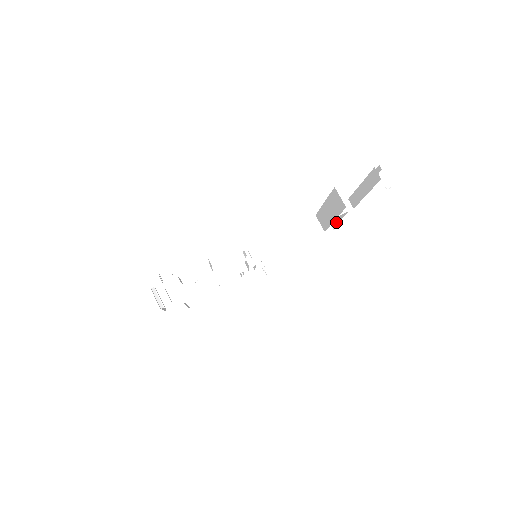
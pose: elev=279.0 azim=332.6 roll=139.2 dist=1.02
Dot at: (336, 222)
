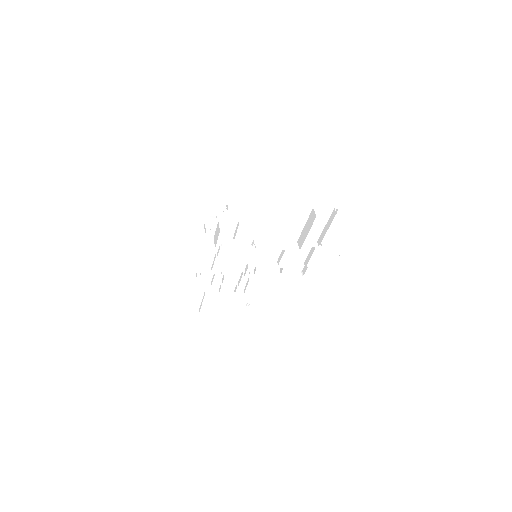
Dot at: (306, 264)
